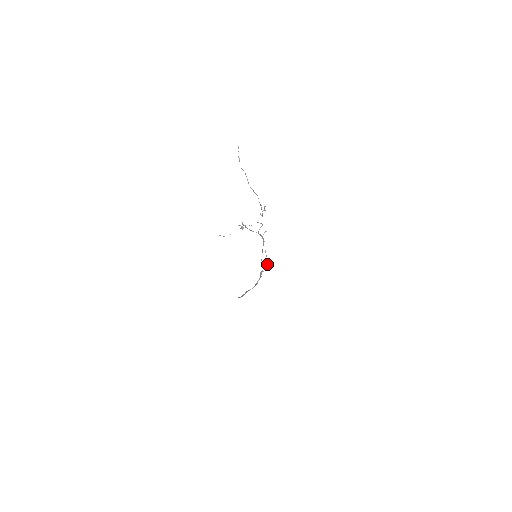
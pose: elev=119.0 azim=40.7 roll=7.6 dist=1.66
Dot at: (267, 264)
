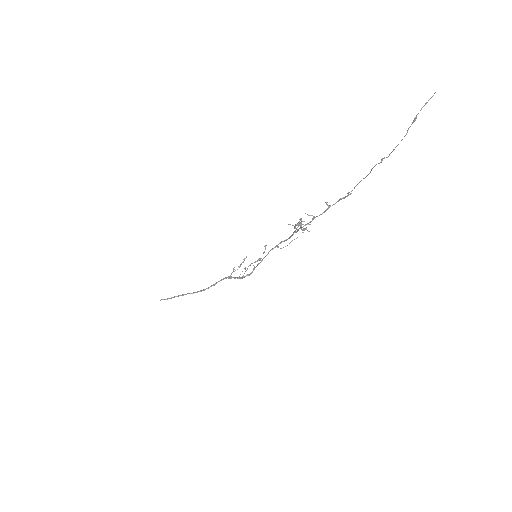
Dot at: (244, 259)
